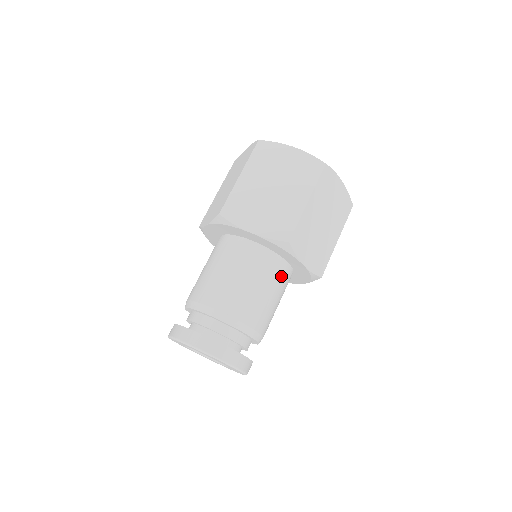
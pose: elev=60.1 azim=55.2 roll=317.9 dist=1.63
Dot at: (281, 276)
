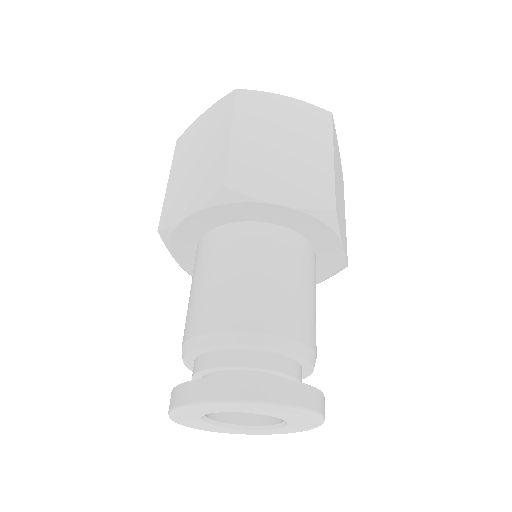
Dot at: (314, 269)
